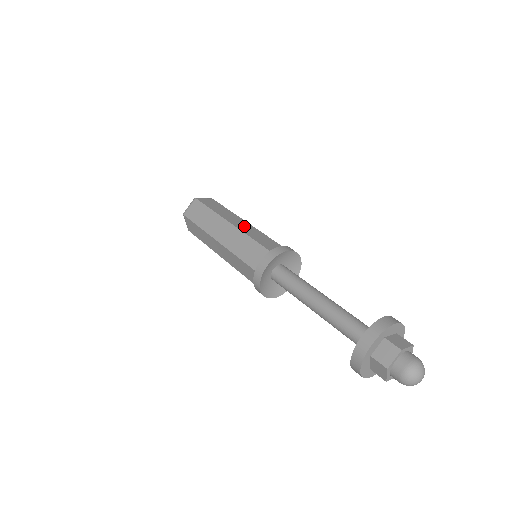
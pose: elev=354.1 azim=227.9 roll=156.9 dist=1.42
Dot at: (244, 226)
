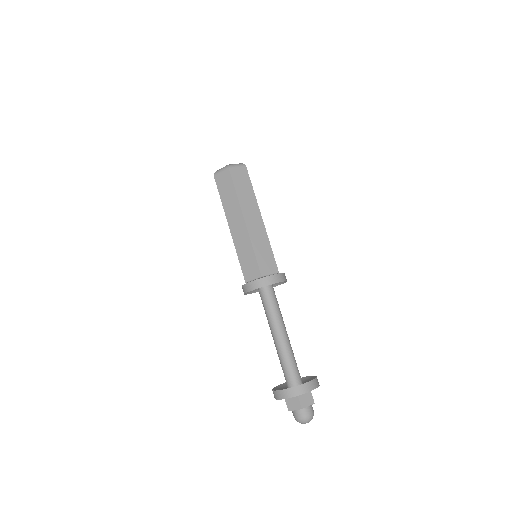
Dot at: (256, 228)
